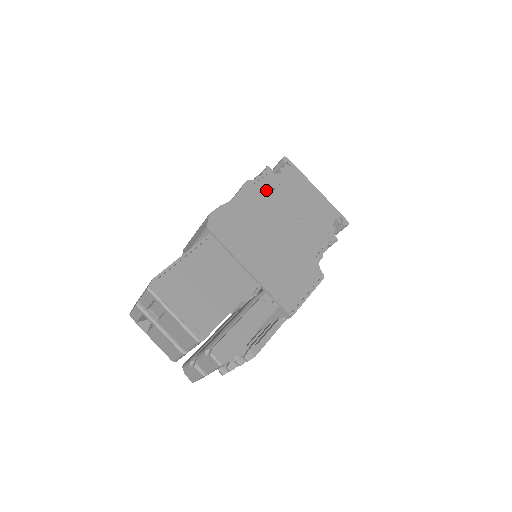
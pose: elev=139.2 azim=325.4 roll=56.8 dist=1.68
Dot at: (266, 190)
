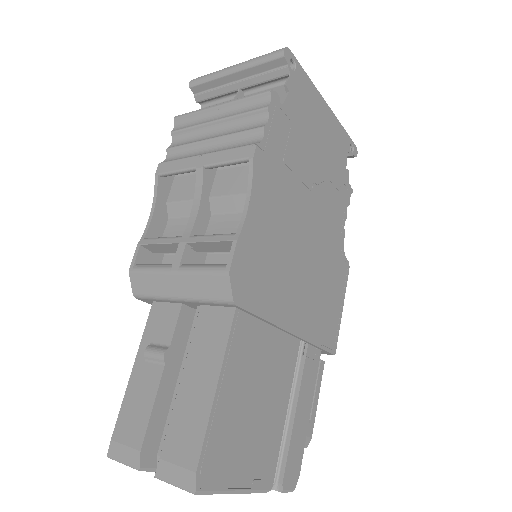
Dot at: (280, 152)
